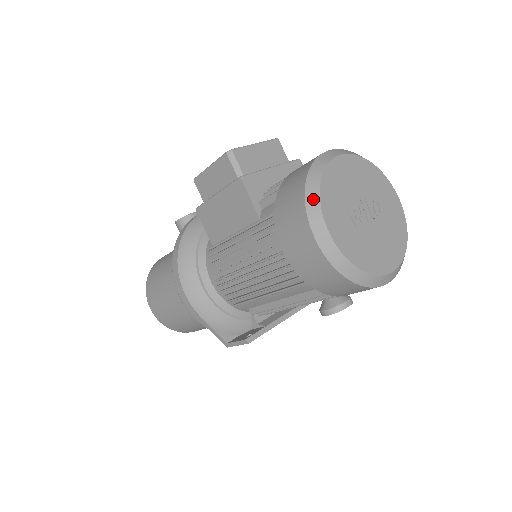
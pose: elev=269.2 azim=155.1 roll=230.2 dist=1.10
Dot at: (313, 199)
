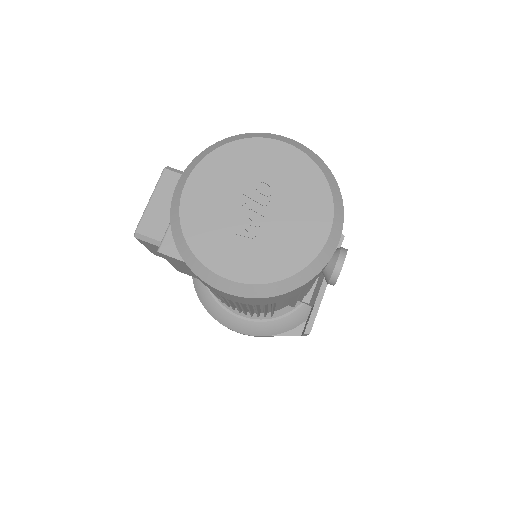
Dot at: (192, 261)
